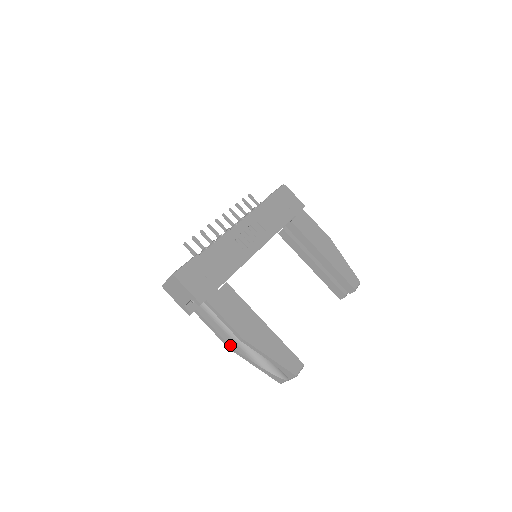
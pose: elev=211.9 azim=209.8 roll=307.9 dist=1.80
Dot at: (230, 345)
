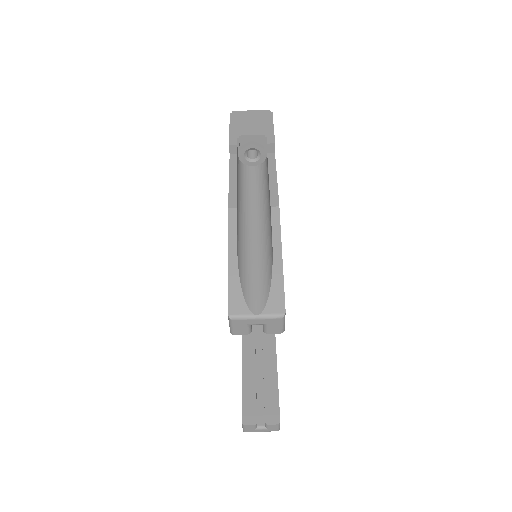
Dot at: occluded
